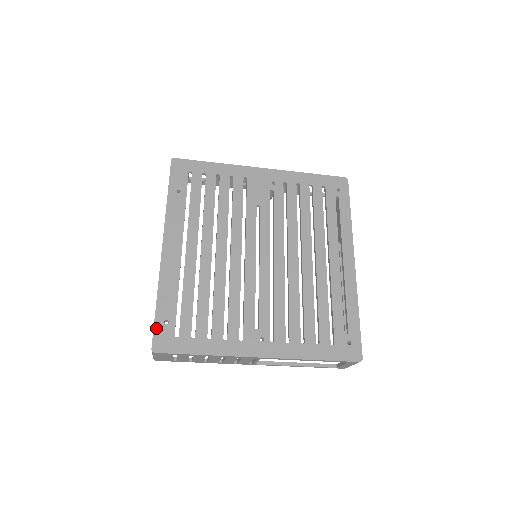
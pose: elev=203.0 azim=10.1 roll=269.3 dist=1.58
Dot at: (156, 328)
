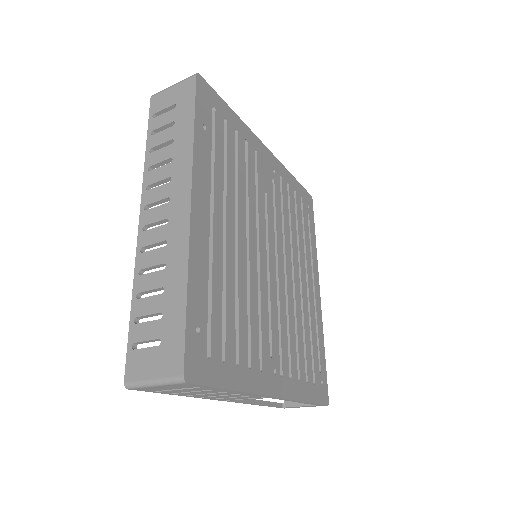
Dot at: (188, 339)
